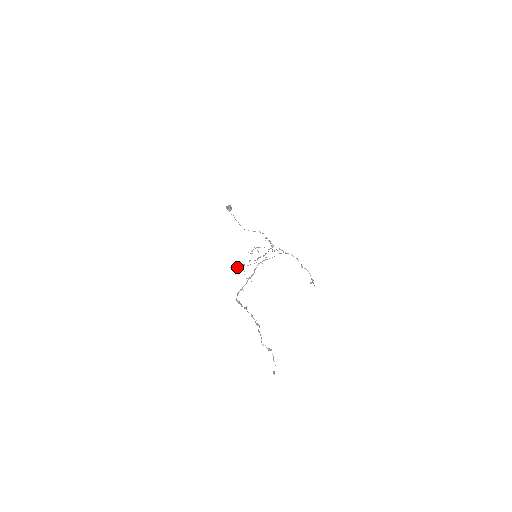
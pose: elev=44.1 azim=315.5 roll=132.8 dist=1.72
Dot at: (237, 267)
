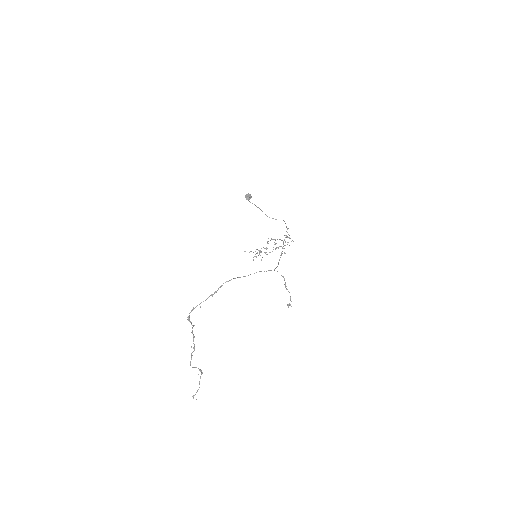
Dot at: (253, 252)
